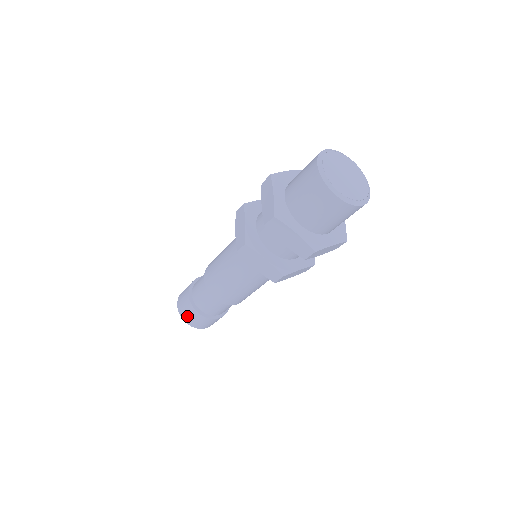
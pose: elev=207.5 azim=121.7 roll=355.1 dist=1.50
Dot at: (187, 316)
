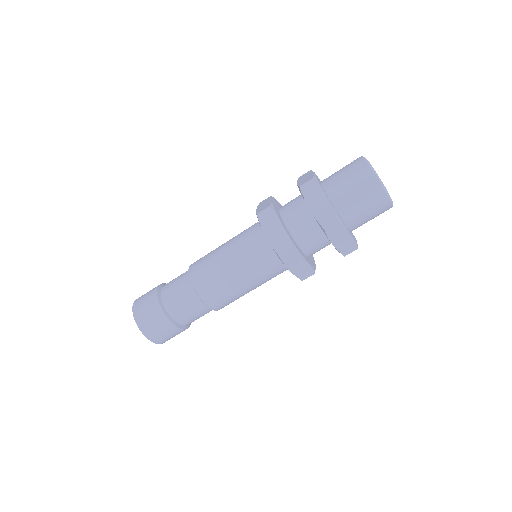
Dot at: (157, 333)
